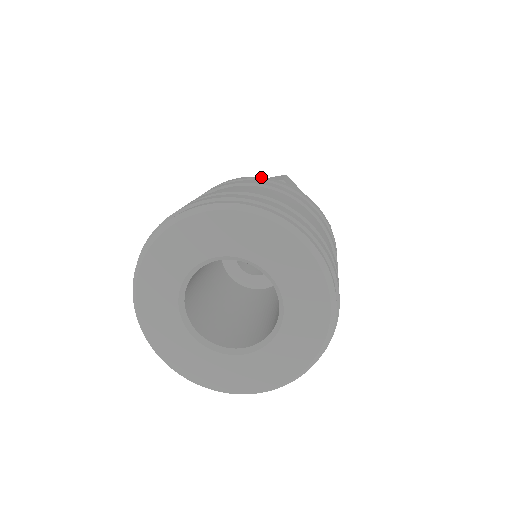
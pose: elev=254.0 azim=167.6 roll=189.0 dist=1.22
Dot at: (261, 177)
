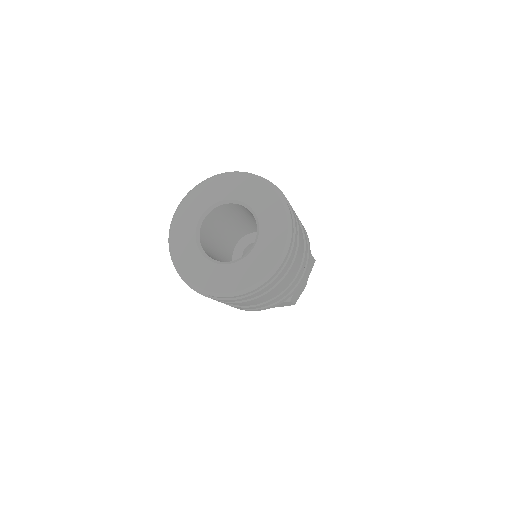
Dot at: occluded
